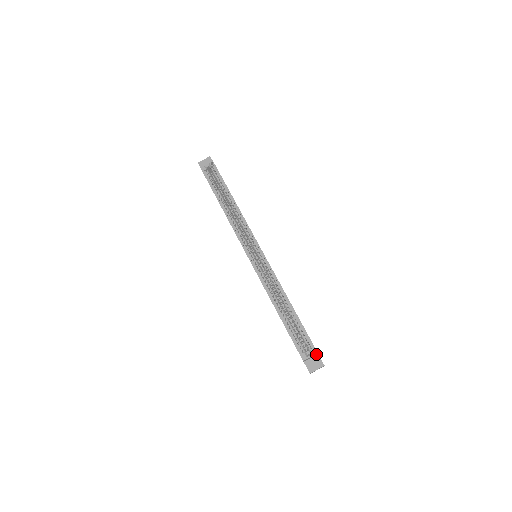
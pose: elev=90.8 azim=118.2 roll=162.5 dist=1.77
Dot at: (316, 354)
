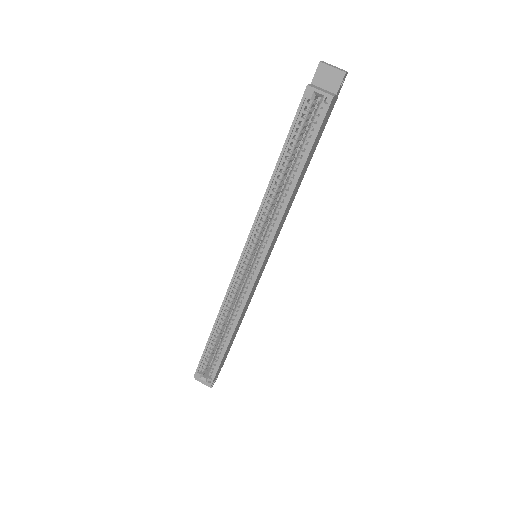
Dot at: occluded
